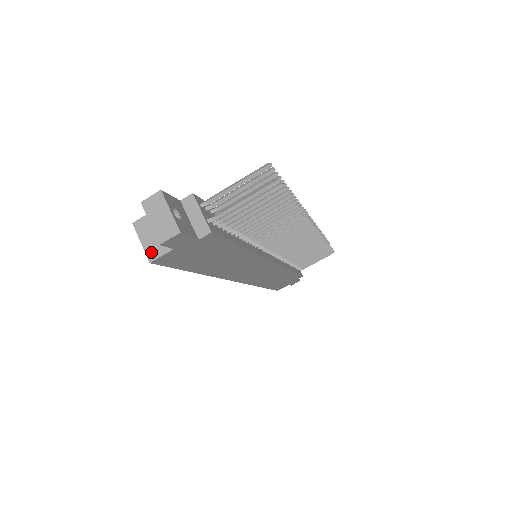
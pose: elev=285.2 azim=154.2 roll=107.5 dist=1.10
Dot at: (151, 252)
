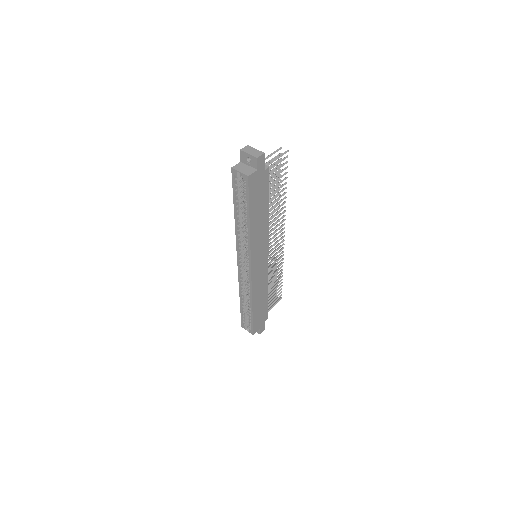
Dot at: (247, 173)
